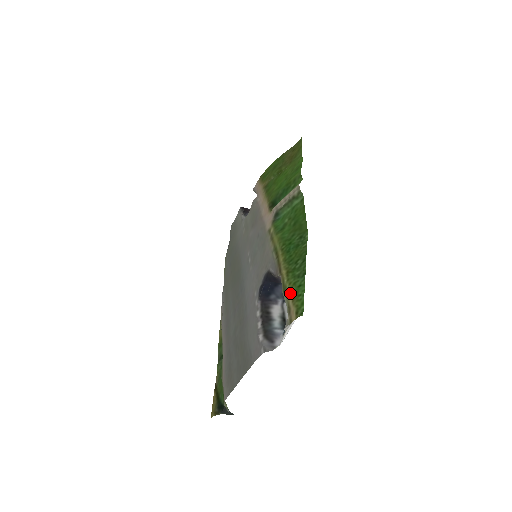
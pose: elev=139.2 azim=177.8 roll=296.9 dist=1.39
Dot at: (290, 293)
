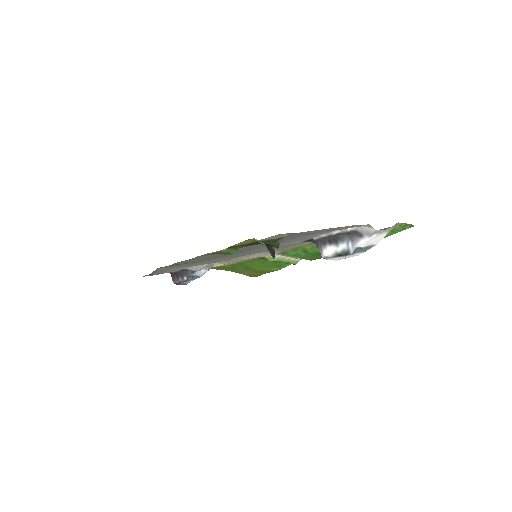
Dot at: occluded
